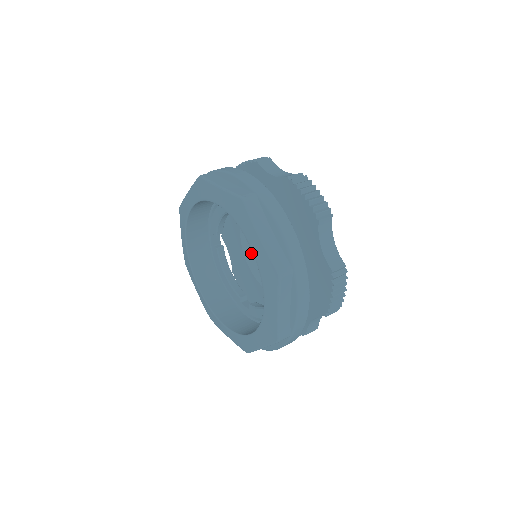
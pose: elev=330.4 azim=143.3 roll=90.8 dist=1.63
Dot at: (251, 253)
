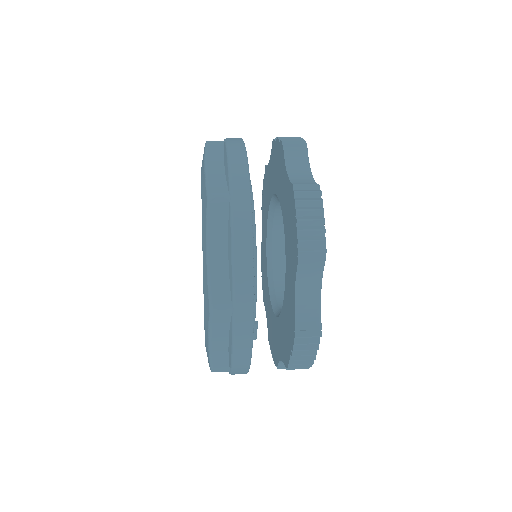
Dot at: (275, 243)
